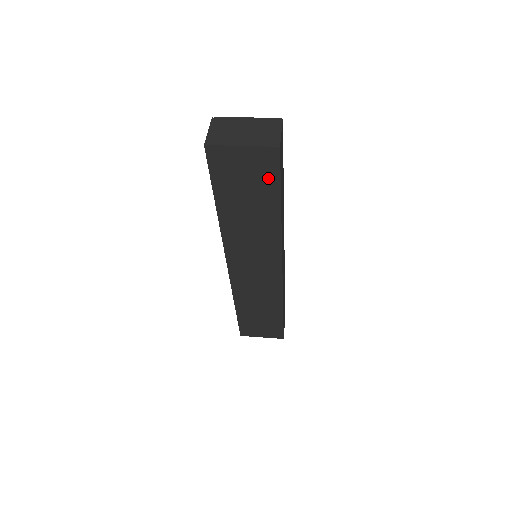
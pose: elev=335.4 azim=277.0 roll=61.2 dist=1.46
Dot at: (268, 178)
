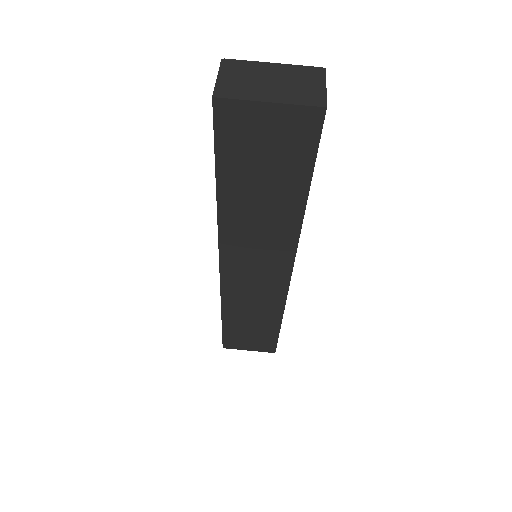
Dot at: (299, 154)
